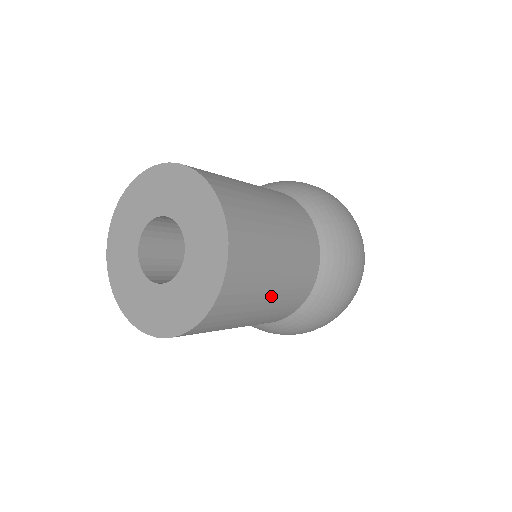
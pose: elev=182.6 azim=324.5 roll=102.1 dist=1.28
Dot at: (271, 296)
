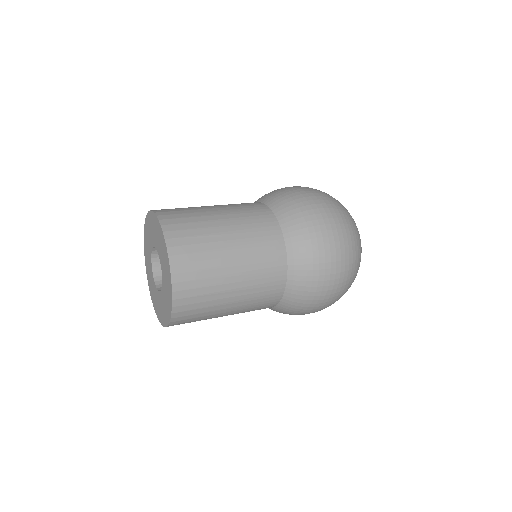
Dot at: occluded
